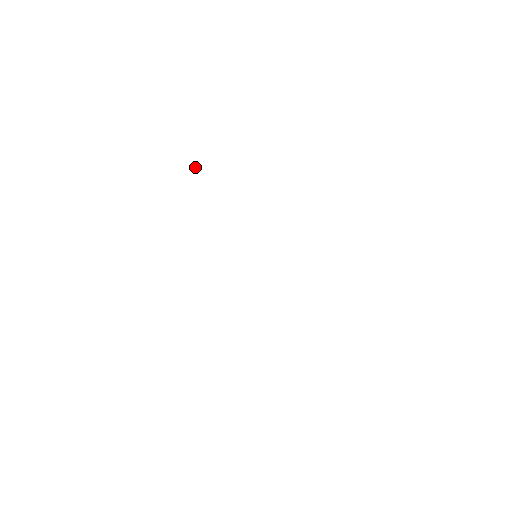
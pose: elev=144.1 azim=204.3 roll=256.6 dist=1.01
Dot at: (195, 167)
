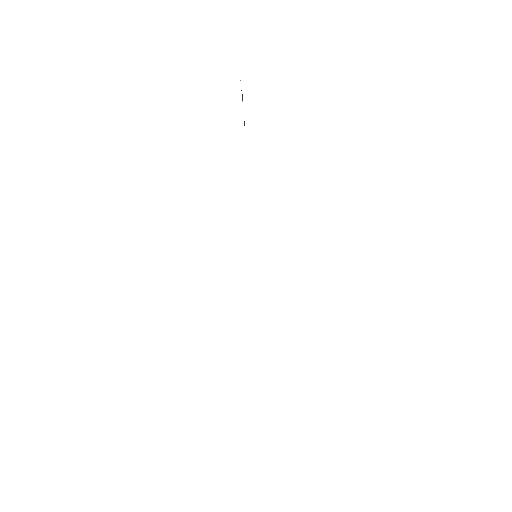
Dot at: (242, 99)
